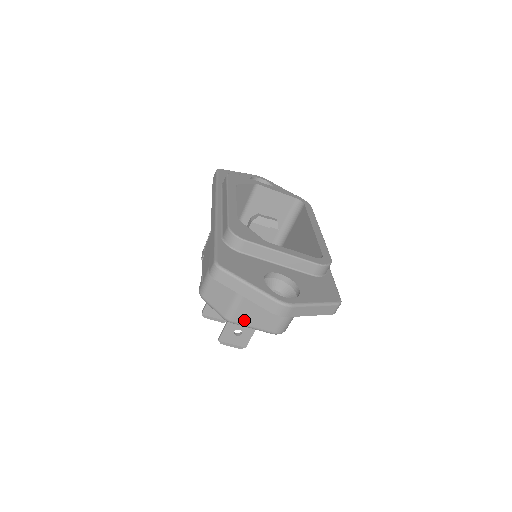
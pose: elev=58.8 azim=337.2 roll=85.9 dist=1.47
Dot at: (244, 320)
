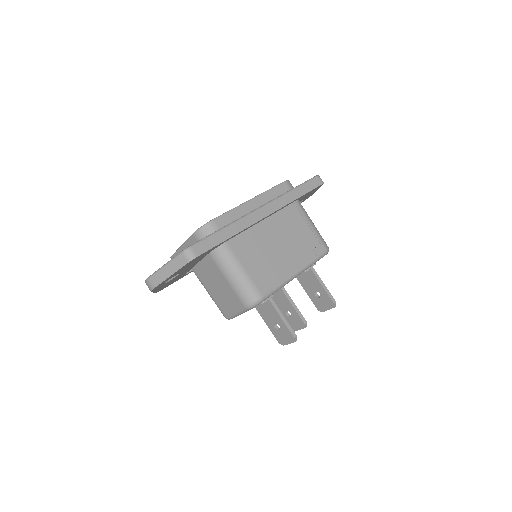
Dot at: (228, 311)
